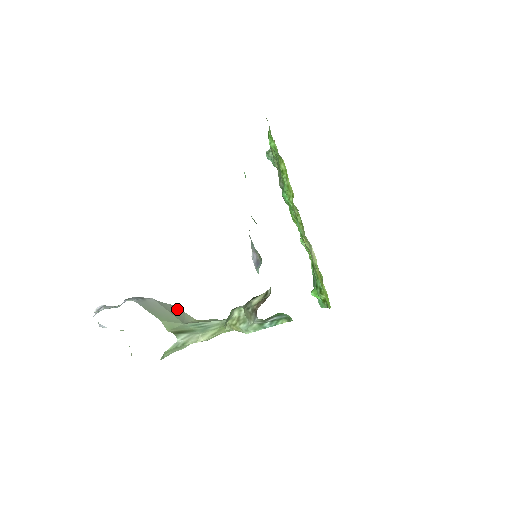
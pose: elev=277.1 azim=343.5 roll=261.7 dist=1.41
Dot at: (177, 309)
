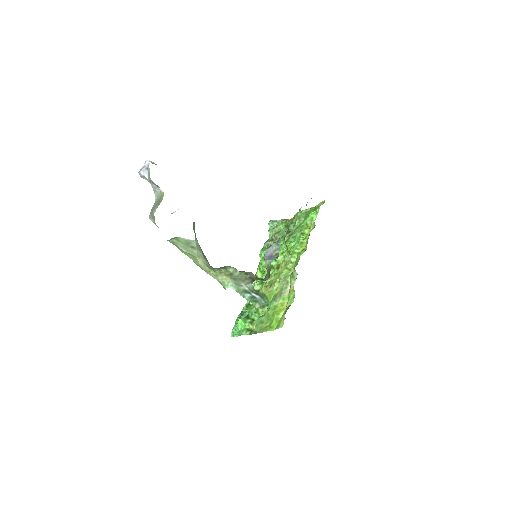
Dot at: occluded
